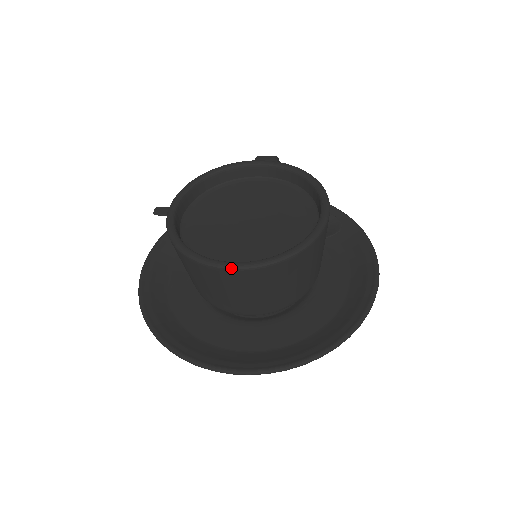
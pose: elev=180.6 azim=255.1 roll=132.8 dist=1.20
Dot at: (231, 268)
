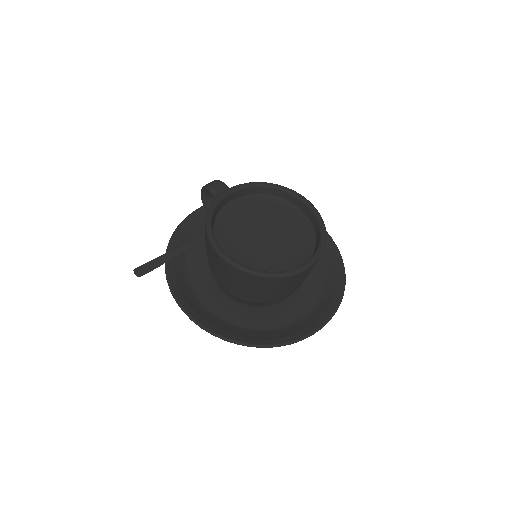
Dot at: (311, 266)
